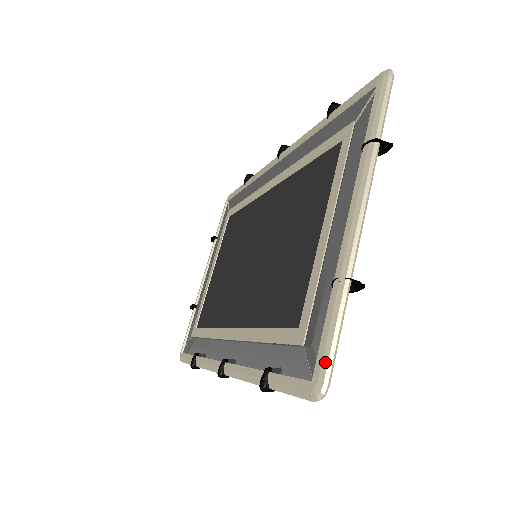
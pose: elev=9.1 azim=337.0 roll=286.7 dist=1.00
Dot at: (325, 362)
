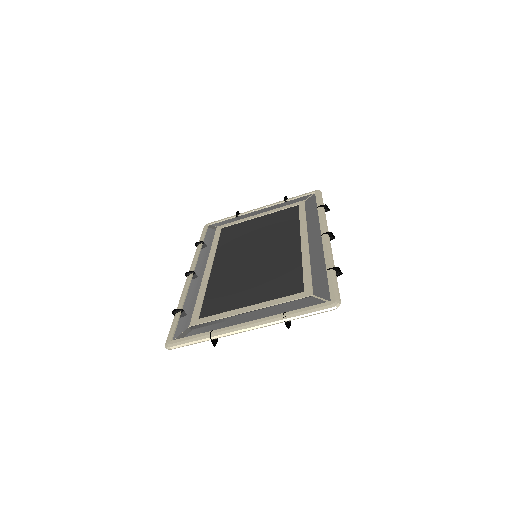
Dot at: (179, 344)
